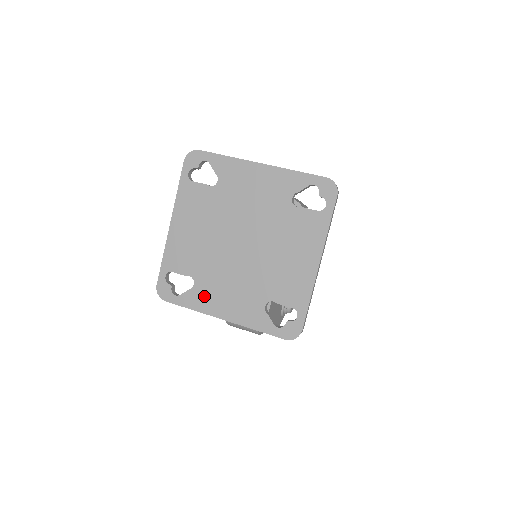
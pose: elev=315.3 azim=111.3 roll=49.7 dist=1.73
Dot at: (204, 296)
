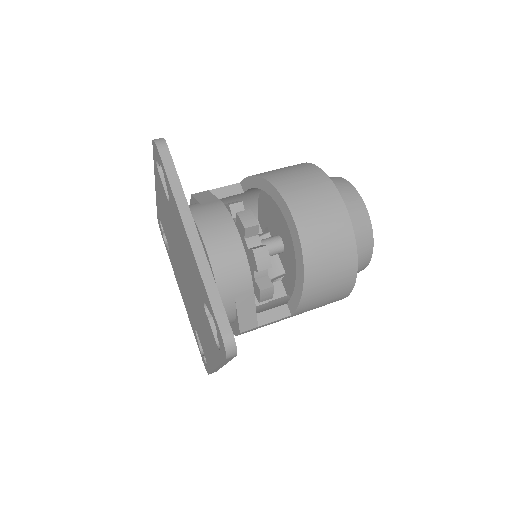
Dot at: occluded
